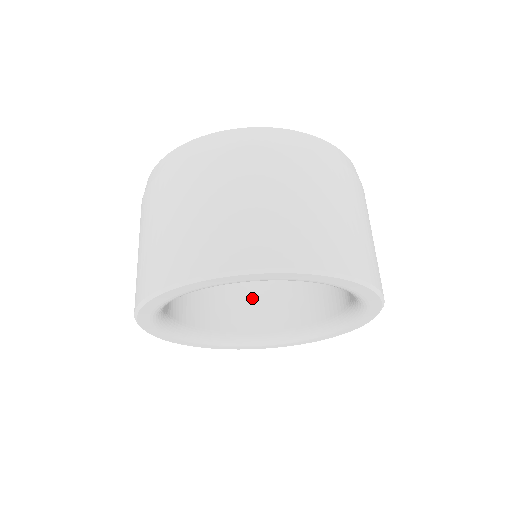
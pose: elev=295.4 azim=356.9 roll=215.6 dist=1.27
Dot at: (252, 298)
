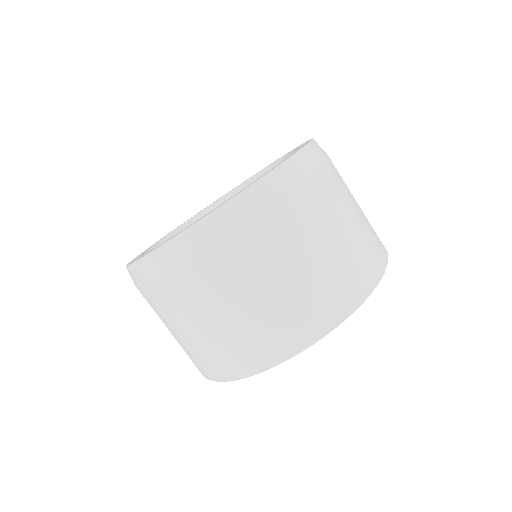
Dot at: occluded
